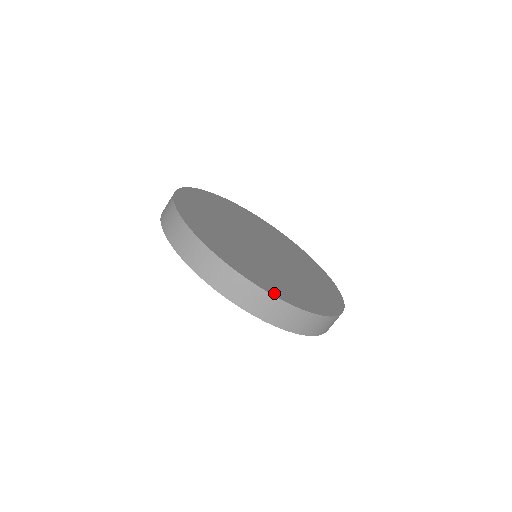
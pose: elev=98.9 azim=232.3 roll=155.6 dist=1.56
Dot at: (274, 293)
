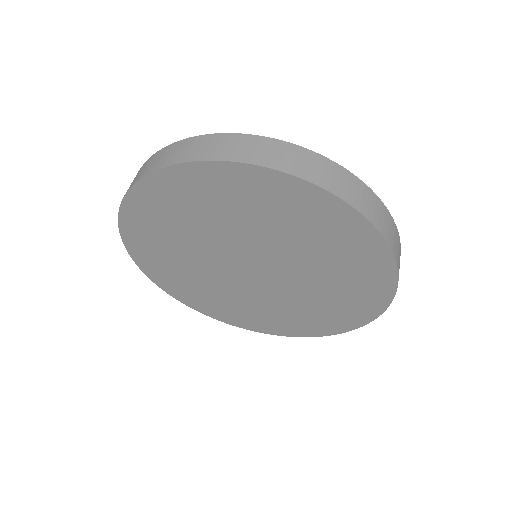
Dot at: occluded
